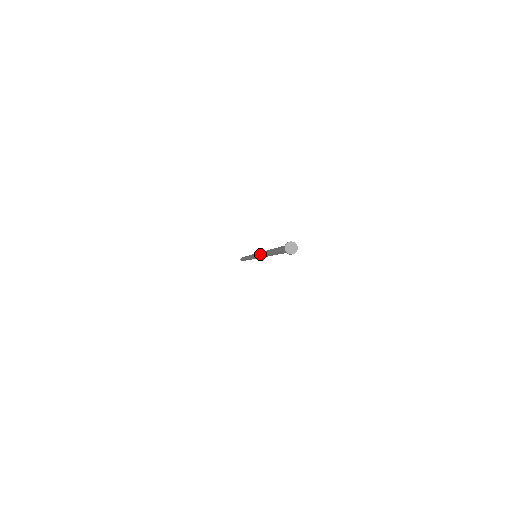
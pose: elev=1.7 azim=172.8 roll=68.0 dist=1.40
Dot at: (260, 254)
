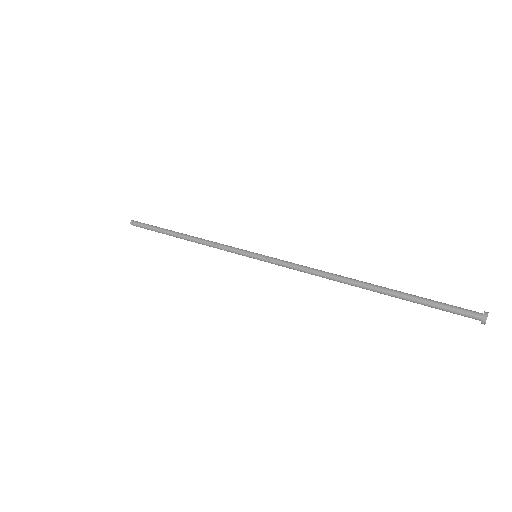
Dot at: (312, 274)
